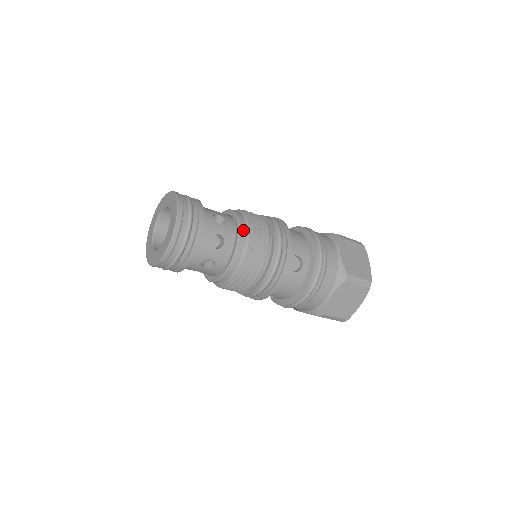
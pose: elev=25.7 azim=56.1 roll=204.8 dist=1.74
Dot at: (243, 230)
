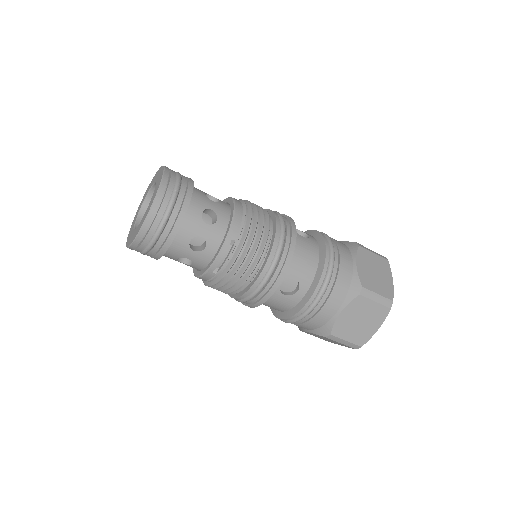
Dot at: occluded
